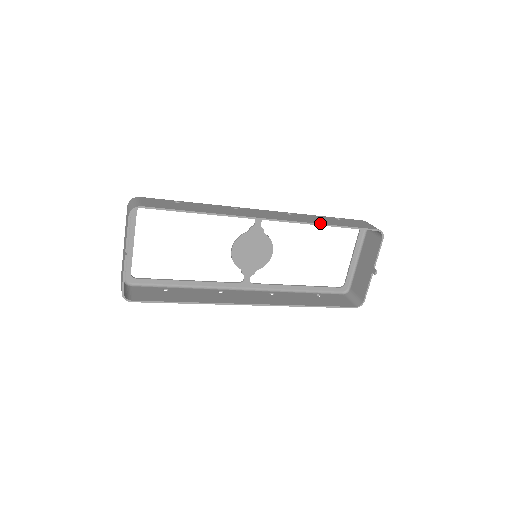
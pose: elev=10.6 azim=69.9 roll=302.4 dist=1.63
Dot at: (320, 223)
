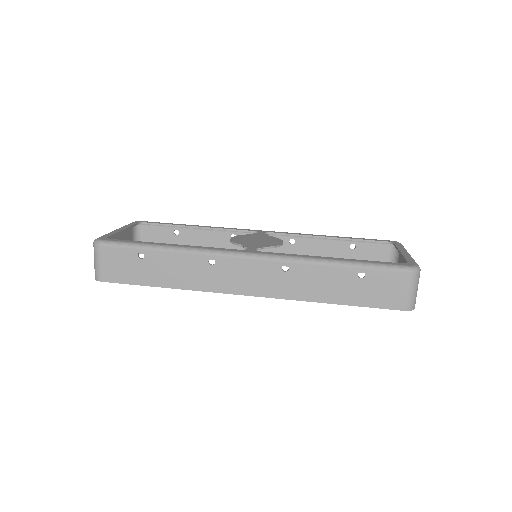
Dot at: (314, 301)
